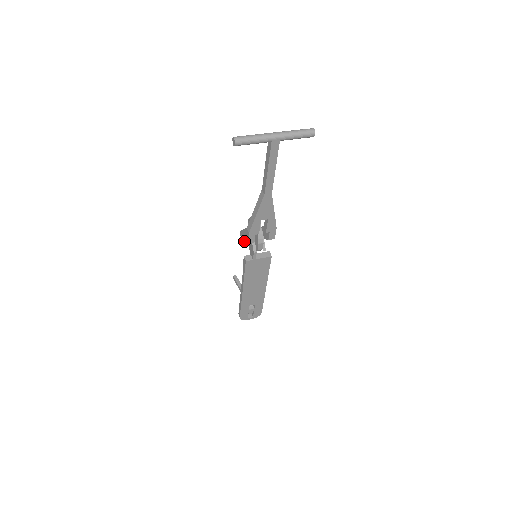
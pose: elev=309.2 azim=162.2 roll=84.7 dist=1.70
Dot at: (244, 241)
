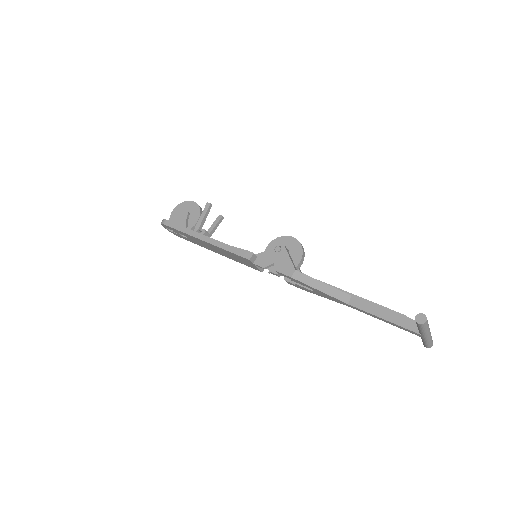
Dot at: (275, 258)
